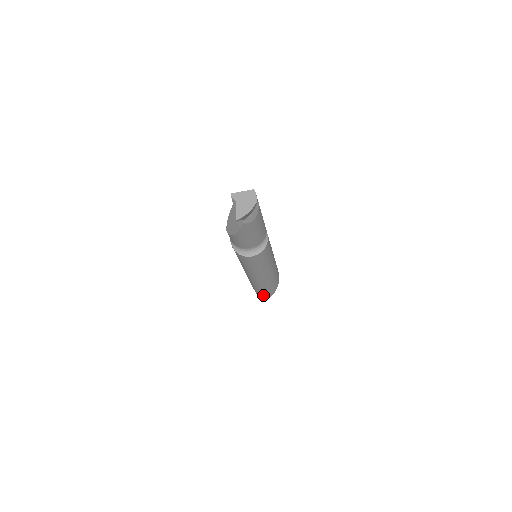
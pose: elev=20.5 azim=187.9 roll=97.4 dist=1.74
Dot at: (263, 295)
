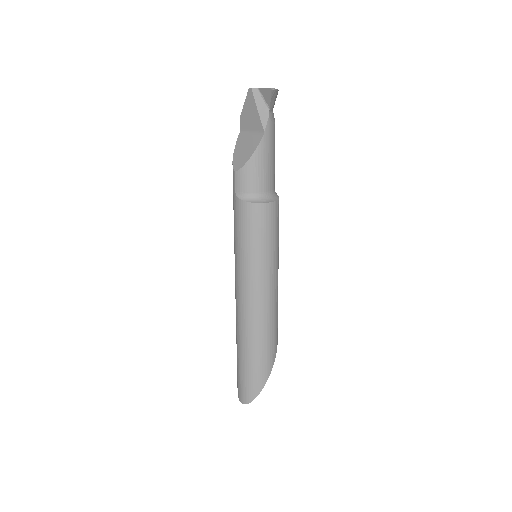
Dot at: (263, 363)
